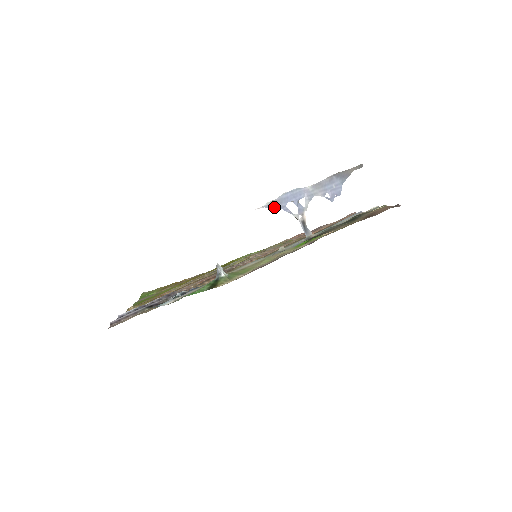
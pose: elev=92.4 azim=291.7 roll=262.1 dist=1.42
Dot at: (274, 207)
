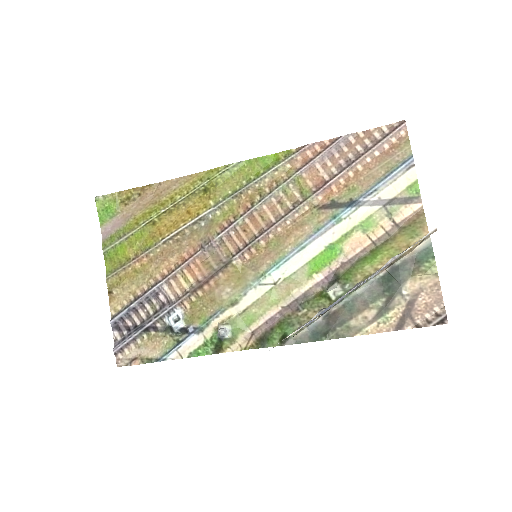
Dot at: (294, 333)
